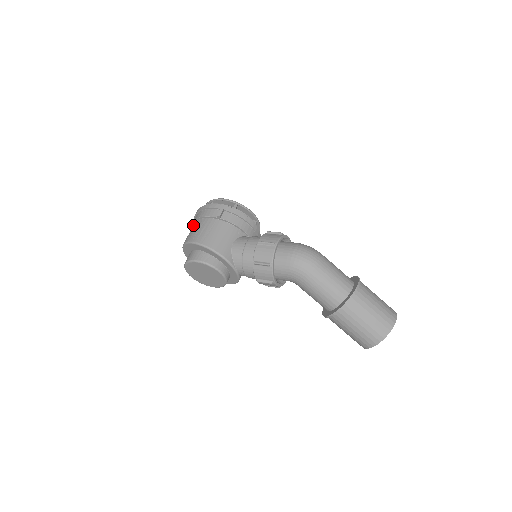
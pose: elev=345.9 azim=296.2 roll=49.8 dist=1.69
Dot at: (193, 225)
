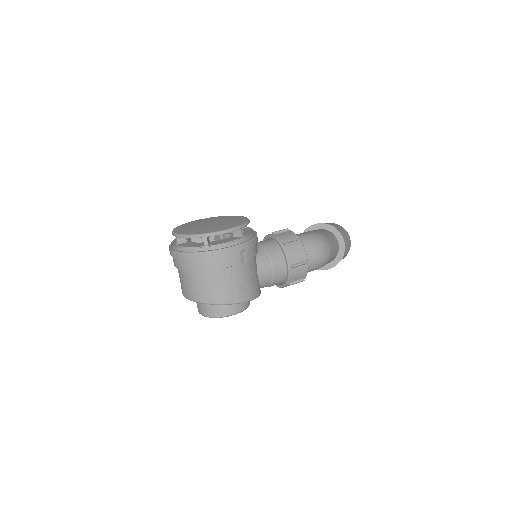
Dot at: (200, 275)
